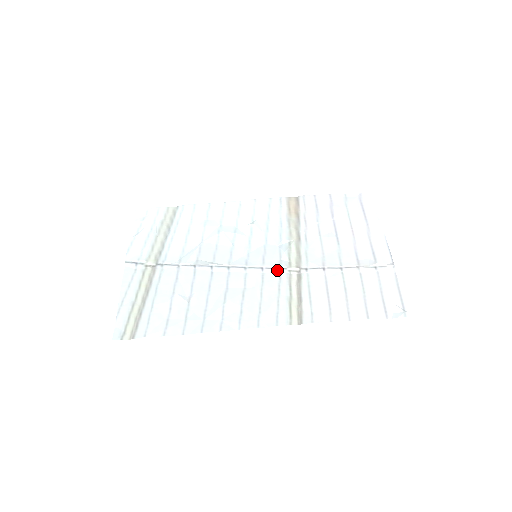
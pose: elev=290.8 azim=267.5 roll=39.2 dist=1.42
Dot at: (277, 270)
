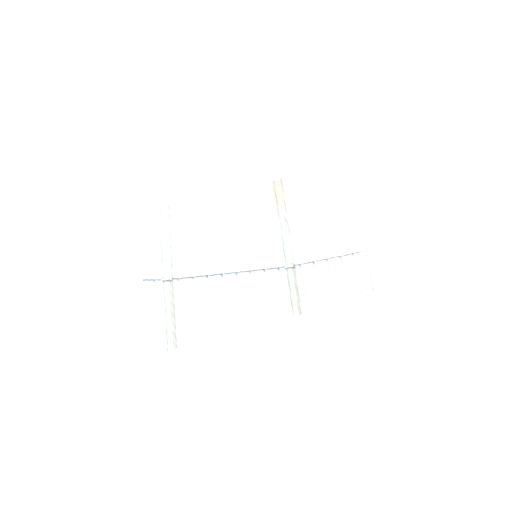
Dot at: (276, 269)
